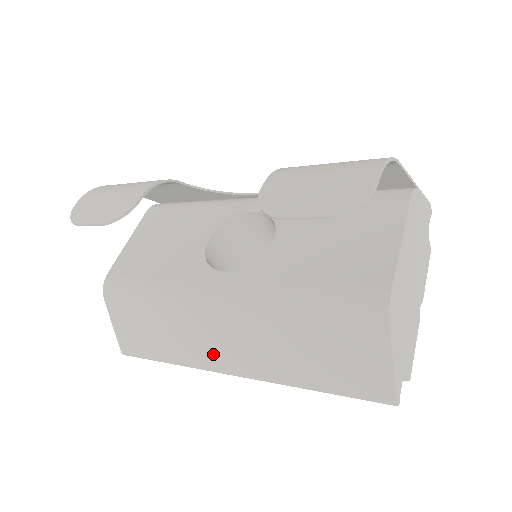
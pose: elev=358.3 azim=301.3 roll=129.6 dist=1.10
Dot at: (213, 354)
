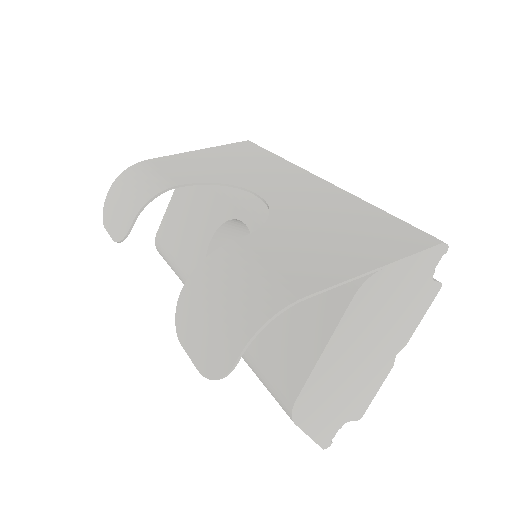
Dot at: occluded
